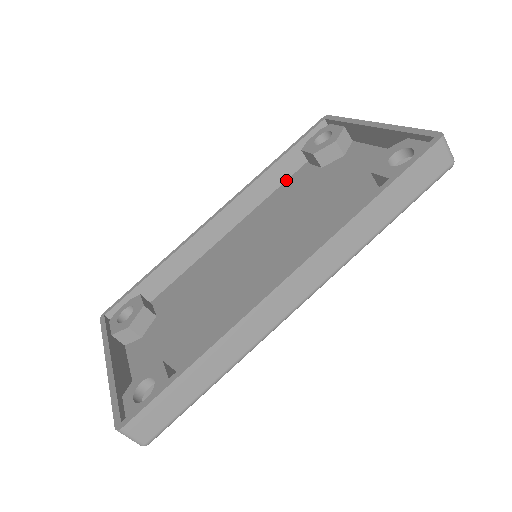
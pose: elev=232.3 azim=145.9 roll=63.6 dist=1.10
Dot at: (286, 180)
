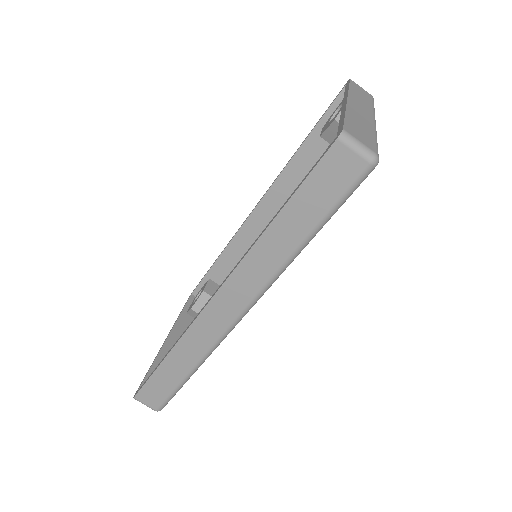
Dot at: occluded
